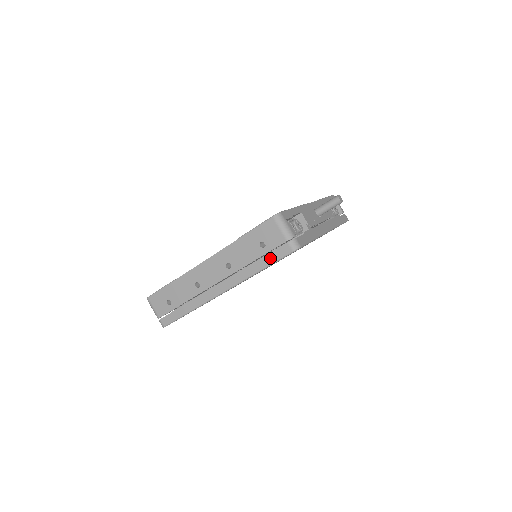
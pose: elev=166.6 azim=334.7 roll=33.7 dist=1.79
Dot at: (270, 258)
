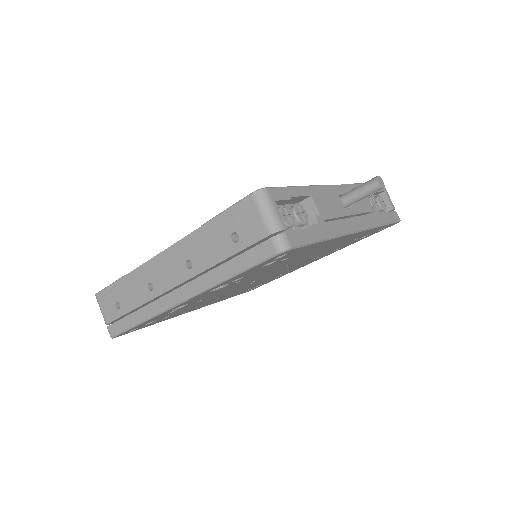
Dot at: (244, 260)
